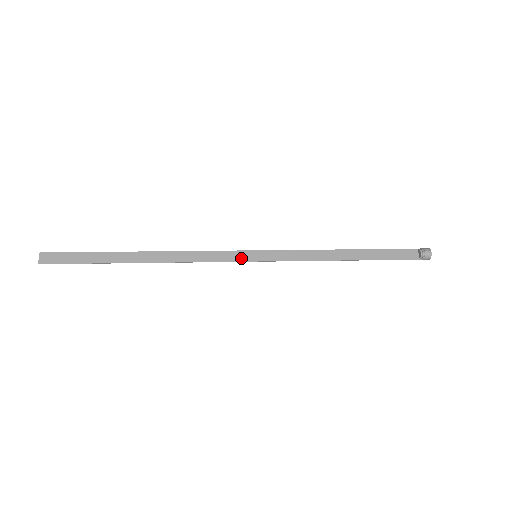
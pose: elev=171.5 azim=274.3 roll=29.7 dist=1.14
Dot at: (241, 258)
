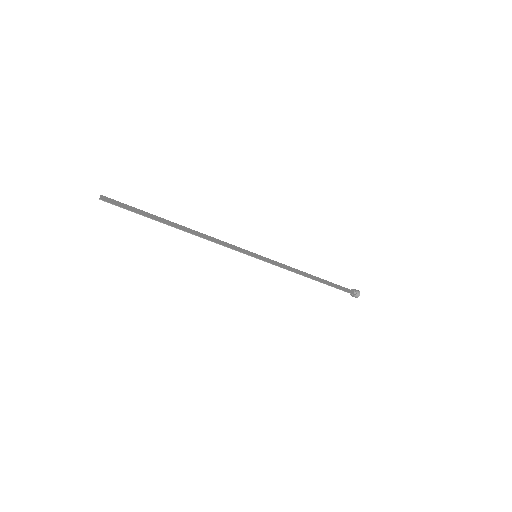
Dot at: (247, 253)
